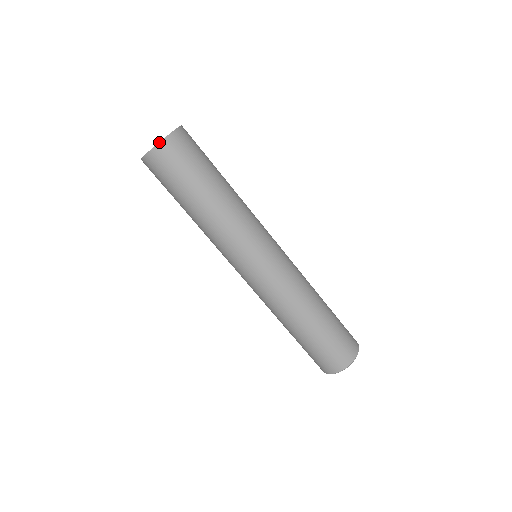
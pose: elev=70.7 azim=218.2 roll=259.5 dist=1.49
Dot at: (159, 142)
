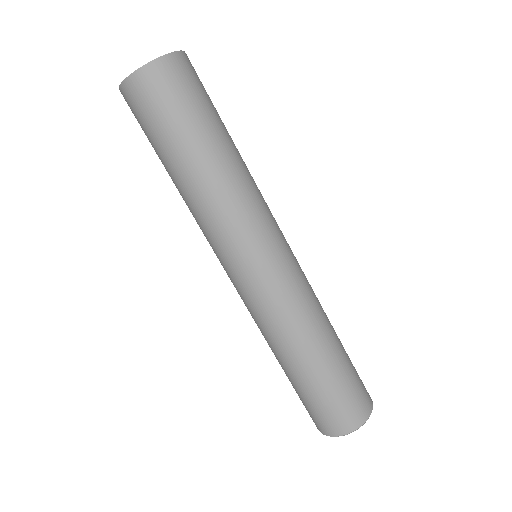
Dot at: (165, 54)
